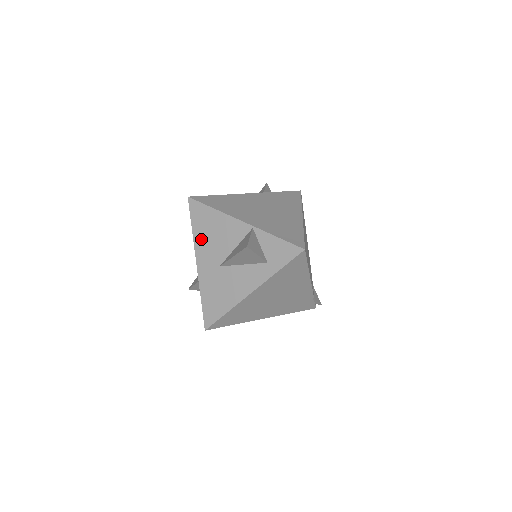
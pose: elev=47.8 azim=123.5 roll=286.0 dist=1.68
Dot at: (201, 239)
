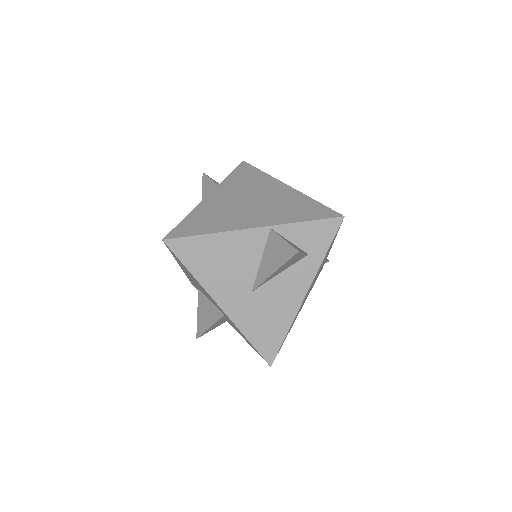
Dot at: (210, 277)
